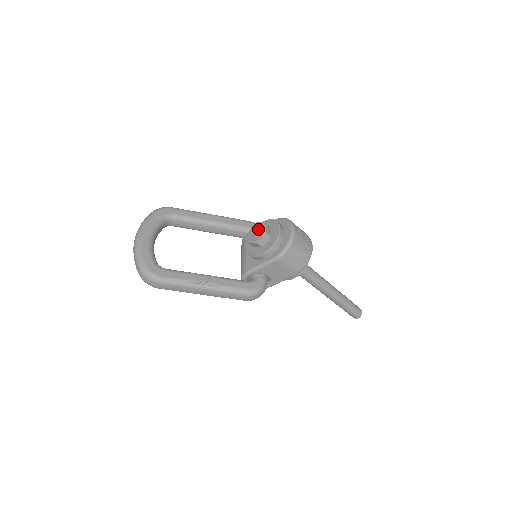
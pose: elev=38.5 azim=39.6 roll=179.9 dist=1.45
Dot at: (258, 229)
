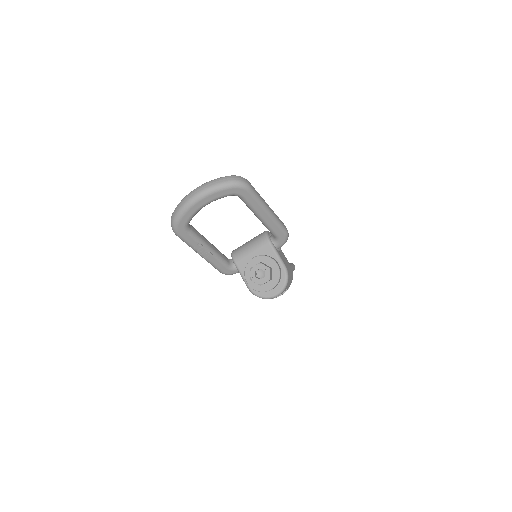
Dot at: (265, 271)
